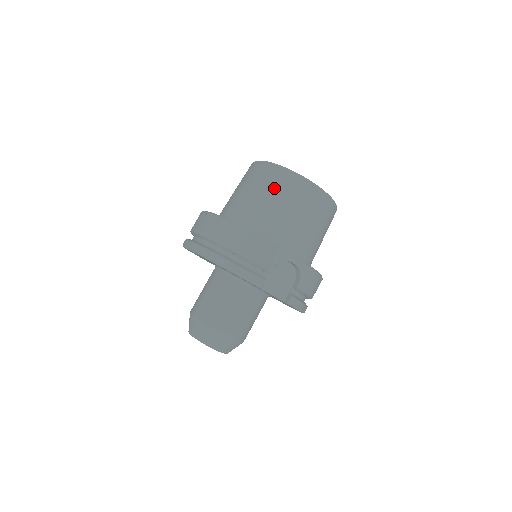
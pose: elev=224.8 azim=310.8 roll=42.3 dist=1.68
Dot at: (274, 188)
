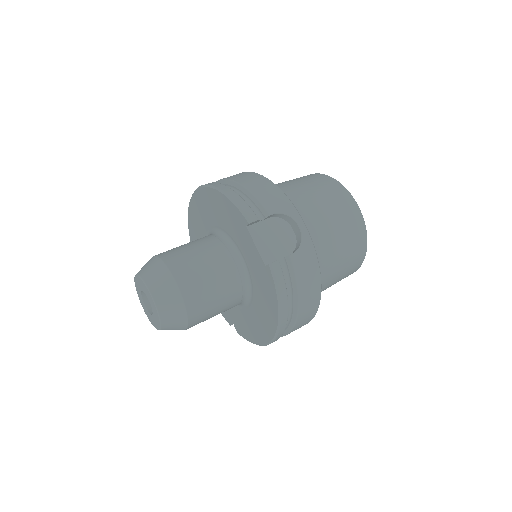
Dot at: (310, 181)
